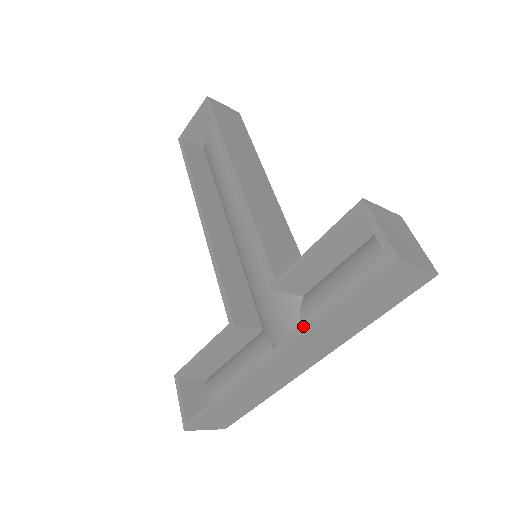
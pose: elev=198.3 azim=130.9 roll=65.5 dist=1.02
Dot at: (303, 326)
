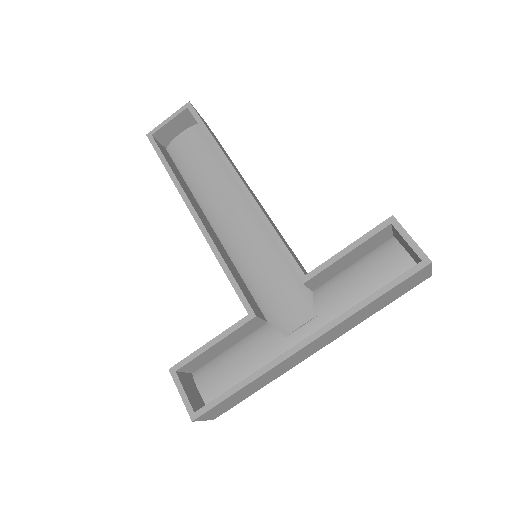
Dot at: (318, 316)
